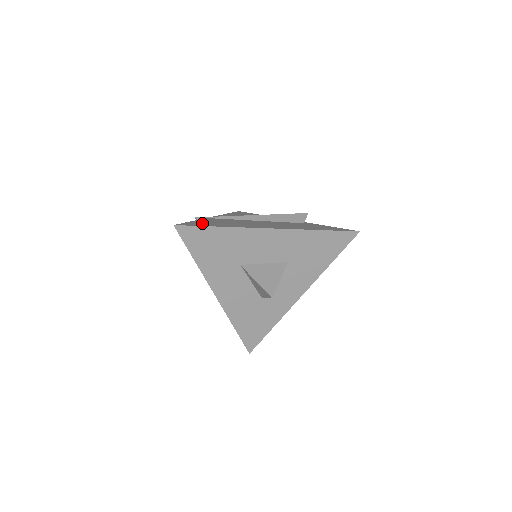
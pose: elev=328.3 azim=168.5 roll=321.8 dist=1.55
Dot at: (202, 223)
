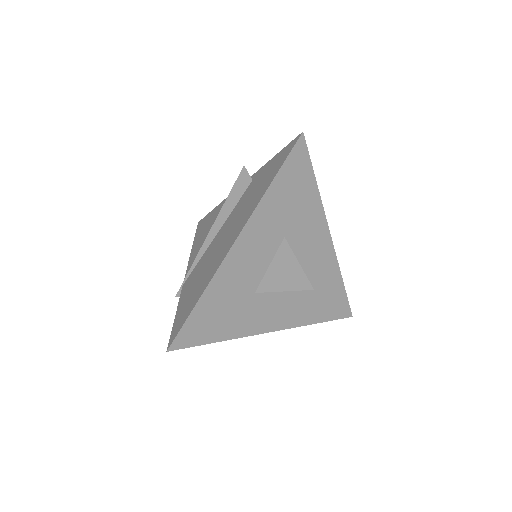
Dot at: (183, 311)
